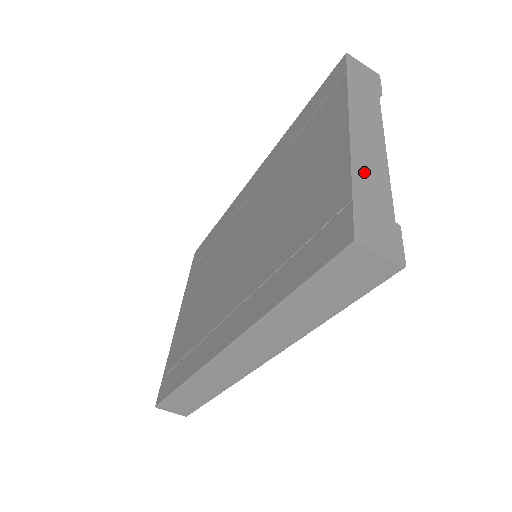
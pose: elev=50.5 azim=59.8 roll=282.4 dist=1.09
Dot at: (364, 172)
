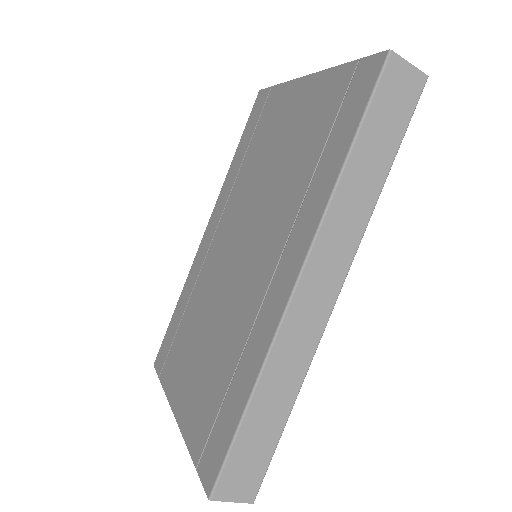
Dot at: occluded
